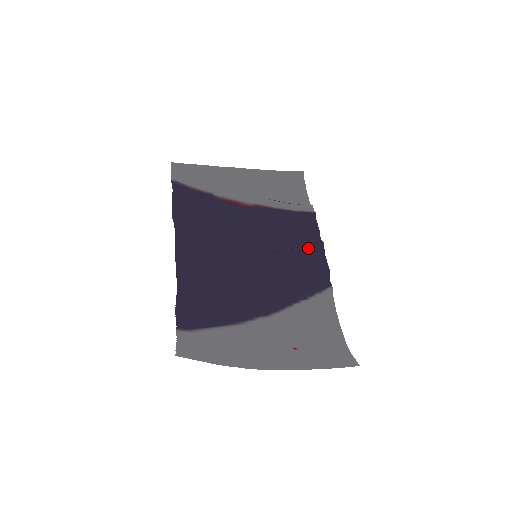
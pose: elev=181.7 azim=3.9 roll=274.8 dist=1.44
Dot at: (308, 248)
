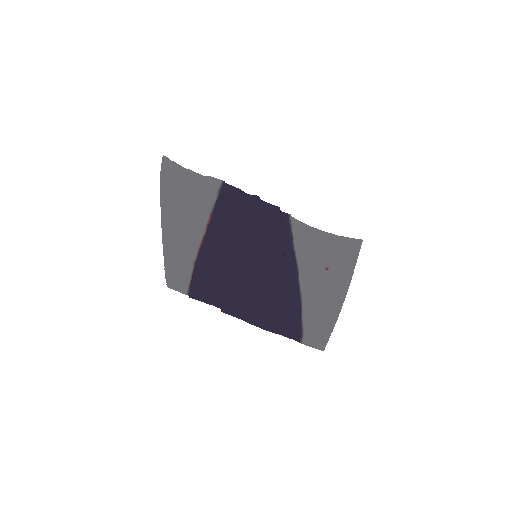
Dot at: (258, 211)
